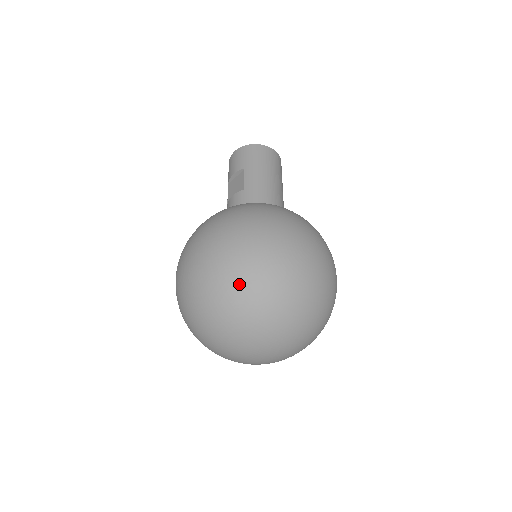
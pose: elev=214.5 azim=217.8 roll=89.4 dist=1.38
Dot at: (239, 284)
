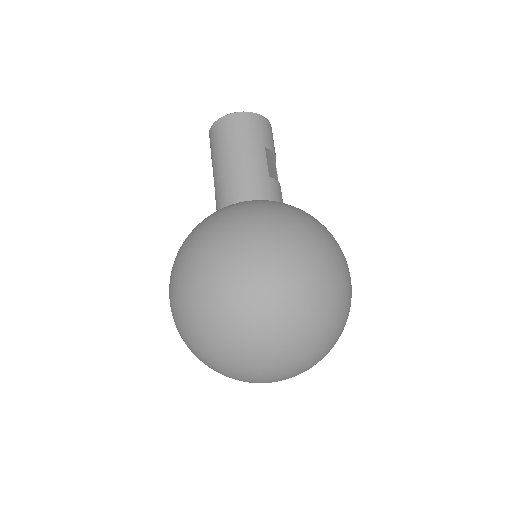
Dot at: (187, 340)
